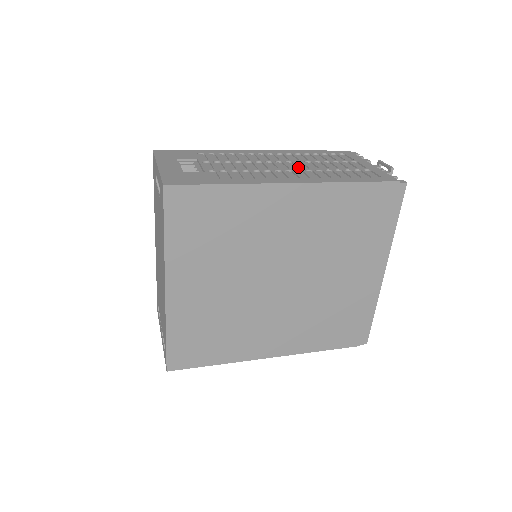
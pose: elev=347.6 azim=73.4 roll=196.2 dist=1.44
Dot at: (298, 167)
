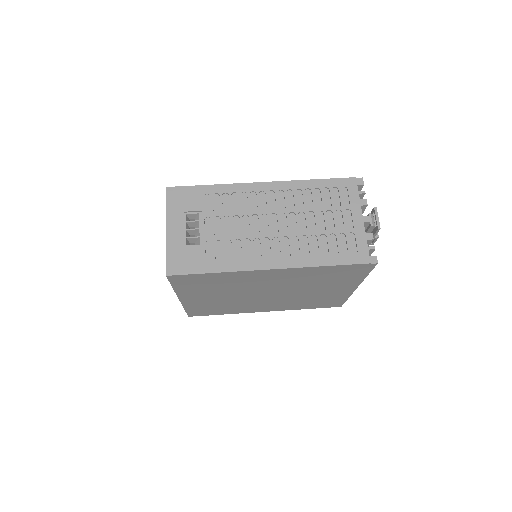
Dot at: (288, 229)
